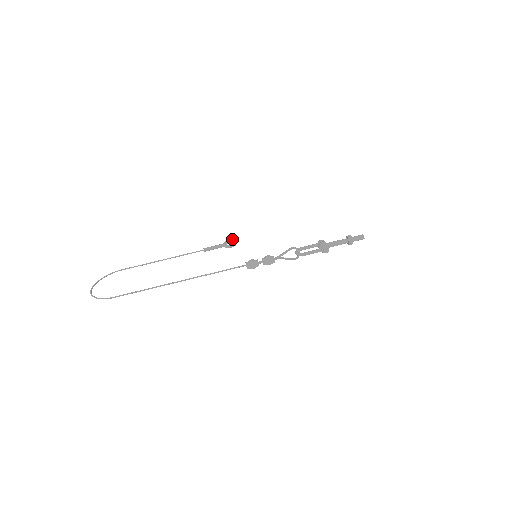
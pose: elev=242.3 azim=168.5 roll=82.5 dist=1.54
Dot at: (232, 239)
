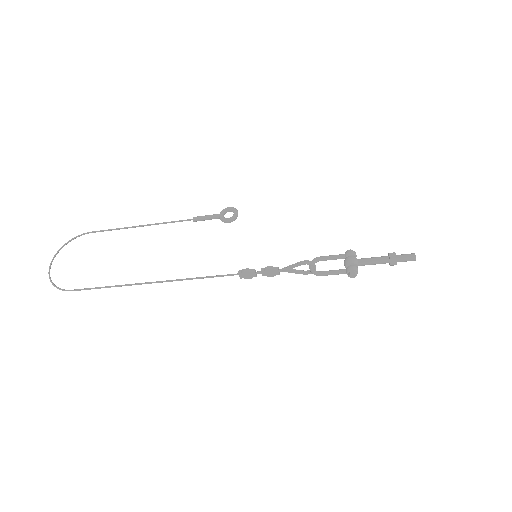
Dot at: (232, 207)
